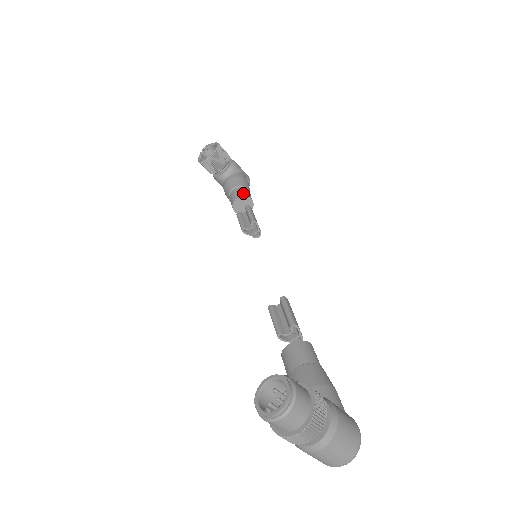
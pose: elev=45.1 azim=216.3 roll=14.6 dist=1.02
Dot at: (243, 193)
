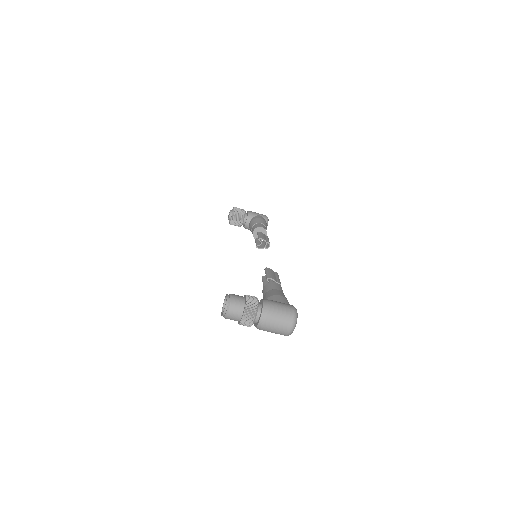
Dot at: (256, 227)
